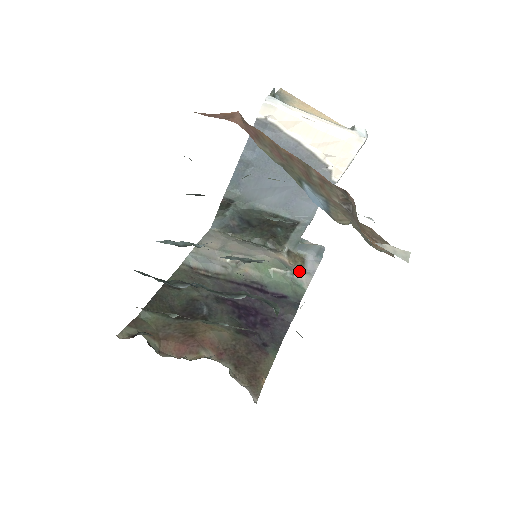
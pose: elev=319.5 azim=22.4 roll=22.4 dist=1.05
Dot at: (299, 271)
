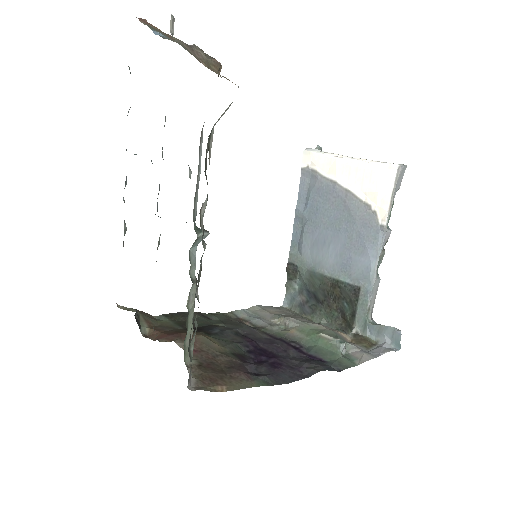
Dot at: (359, 349)
